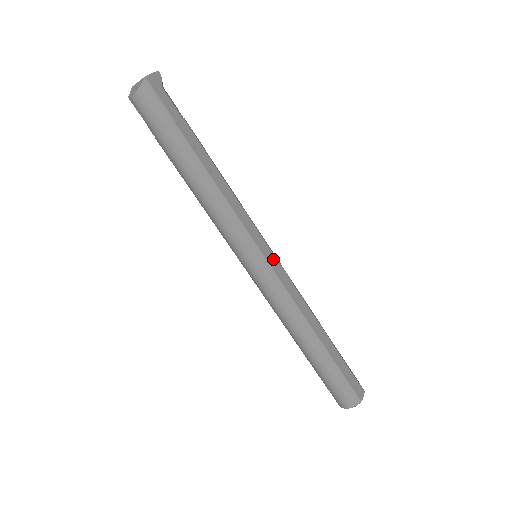
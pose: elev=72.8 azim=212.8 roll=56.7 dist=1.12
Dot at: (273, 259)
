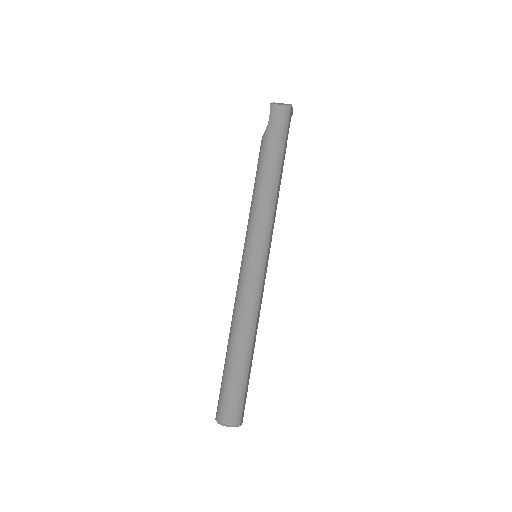
Dot at: (267, 266)
